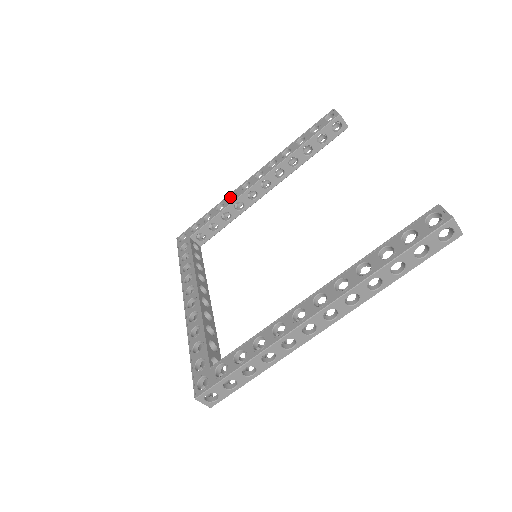
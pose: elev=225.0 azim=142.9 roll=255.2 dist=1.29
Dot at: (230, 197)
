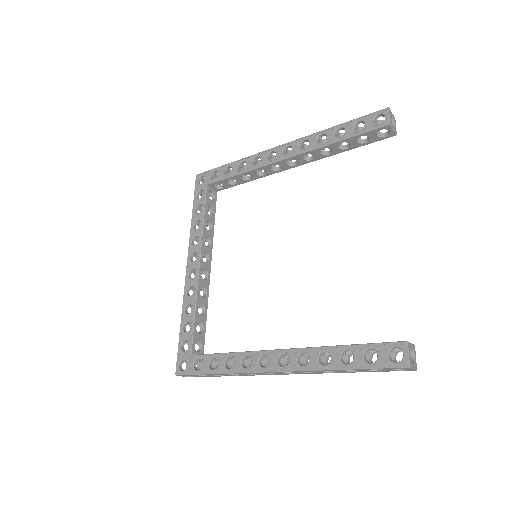
Dot at: (254, 158)
